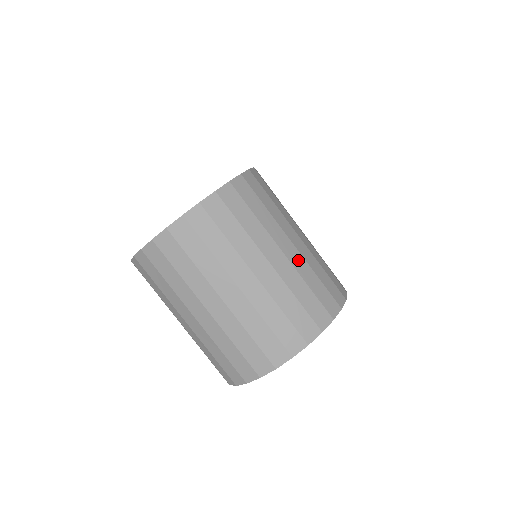
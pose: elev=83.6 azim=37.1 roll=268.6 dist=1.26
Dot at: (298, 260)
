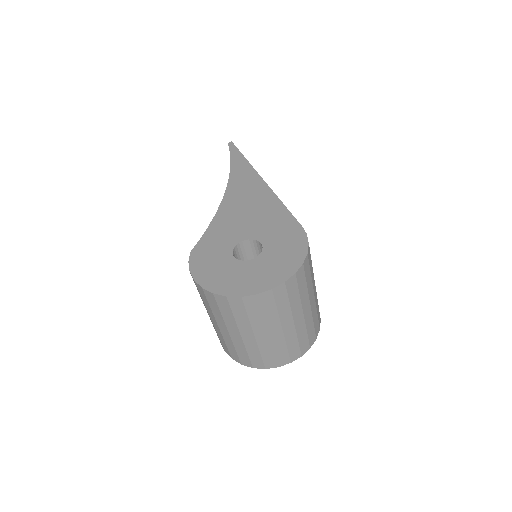
Dot at: (314, 306)
